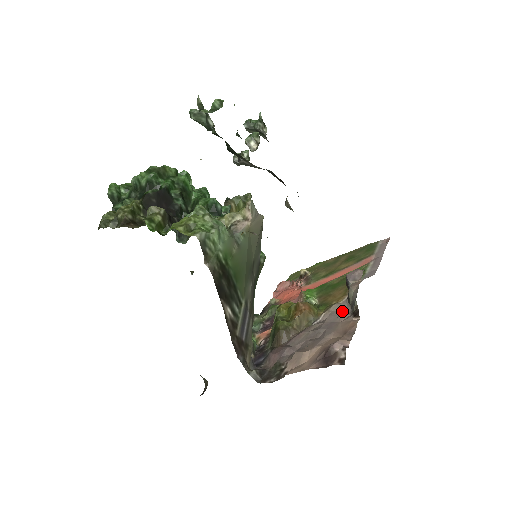
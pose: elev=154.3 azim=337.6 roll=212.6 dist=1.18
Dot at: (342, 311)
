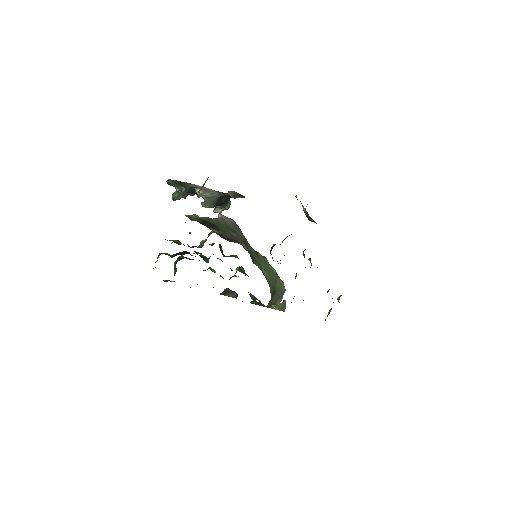
Dot at: occluded
